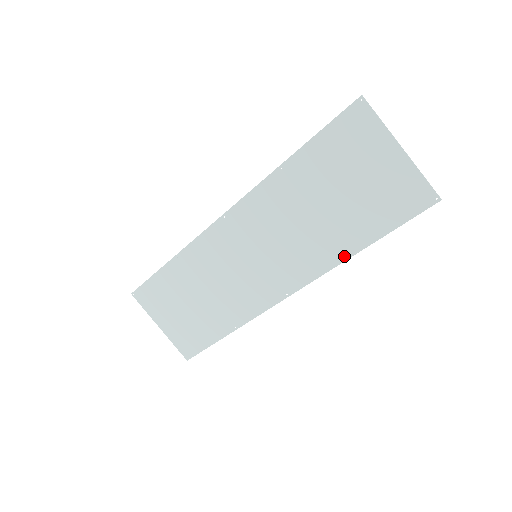
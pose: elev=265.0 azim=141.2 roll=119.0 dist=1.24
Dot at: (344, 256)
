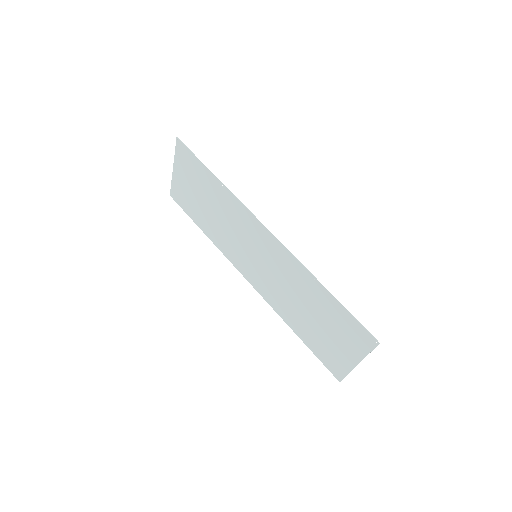
Dot at: (286, 320)
